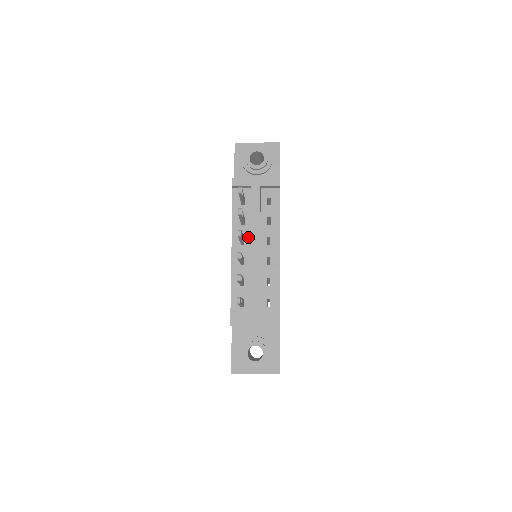
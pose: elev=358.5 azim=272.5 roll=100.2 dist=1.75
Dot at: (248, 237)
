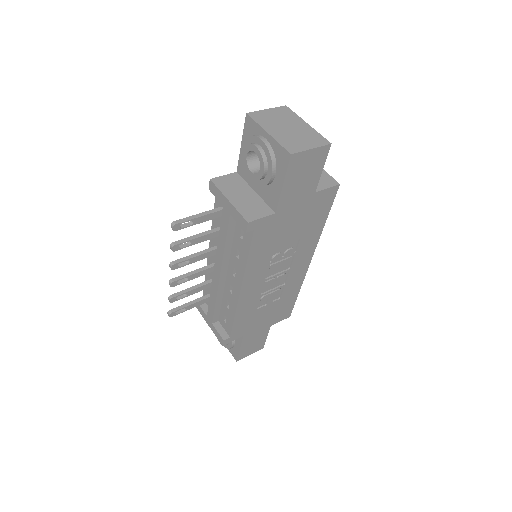
Dot at: occluded
